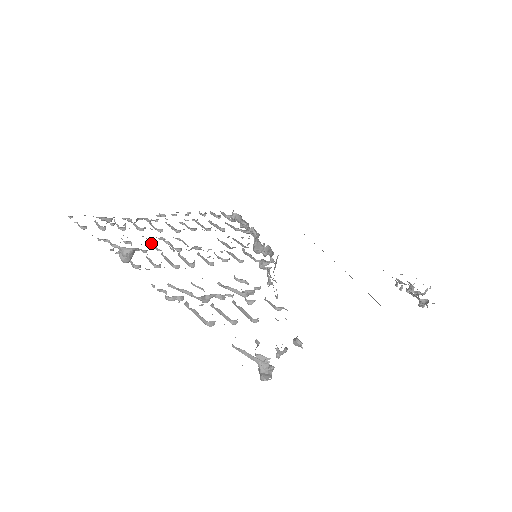
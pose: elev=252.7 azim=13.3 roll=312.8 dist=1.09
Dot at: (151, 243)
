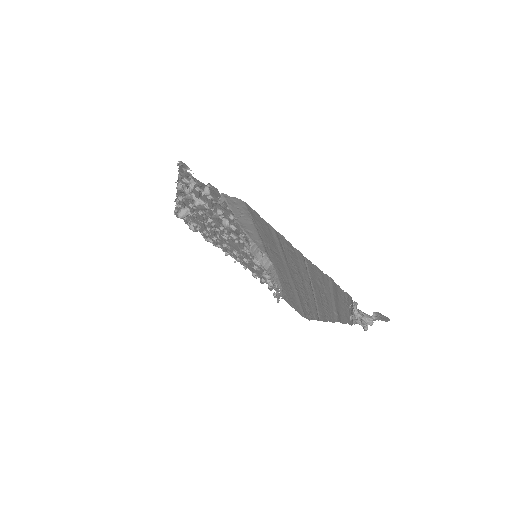
Dot at: occluded
